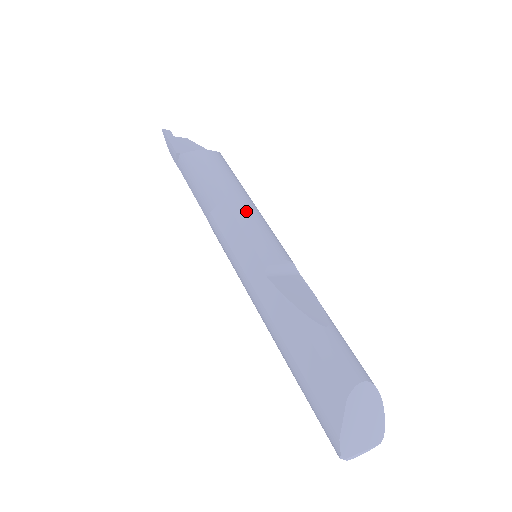
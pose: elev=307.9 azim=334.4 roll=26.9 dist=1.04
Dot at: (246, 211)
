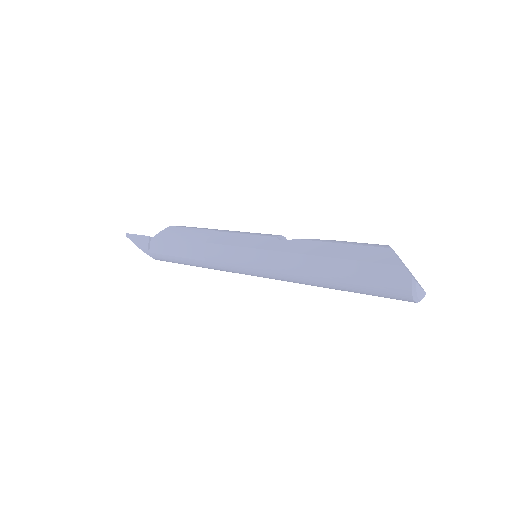
Dot at: (236, 231)
